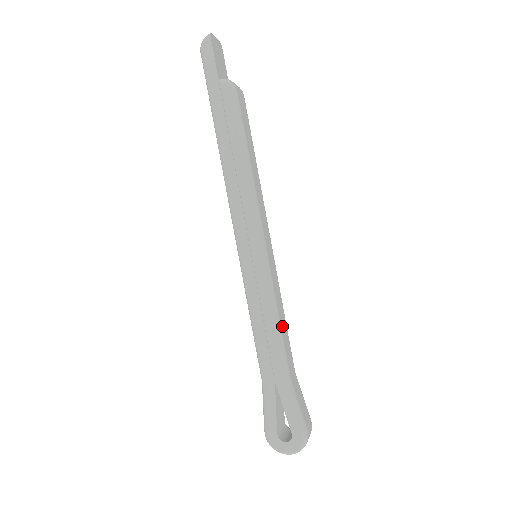
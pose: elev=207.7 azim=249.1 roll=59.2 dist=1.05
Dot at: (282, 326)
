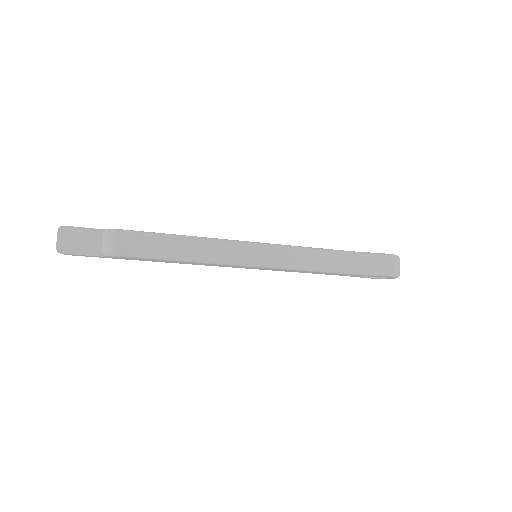
Dot at: (316, 263)
